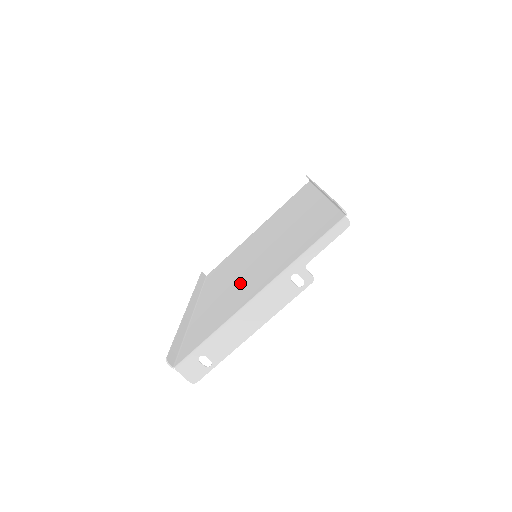
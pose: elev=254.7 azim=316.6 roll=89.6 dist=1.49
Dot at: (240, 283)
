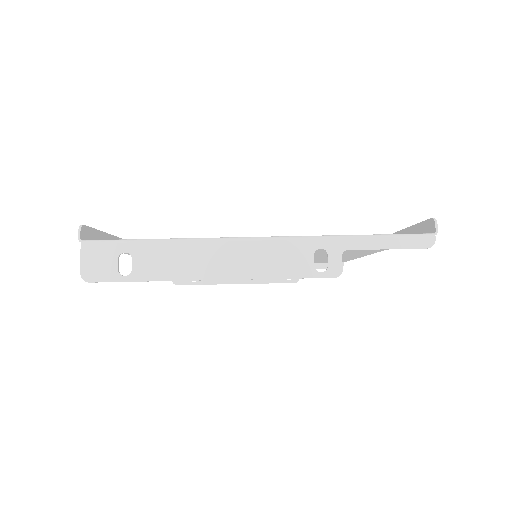
Dot at: occluded
